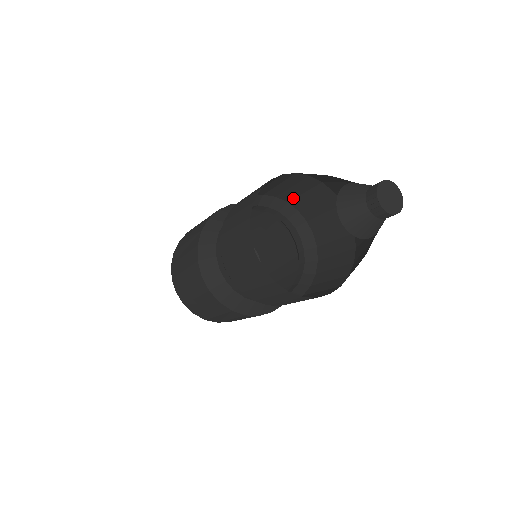
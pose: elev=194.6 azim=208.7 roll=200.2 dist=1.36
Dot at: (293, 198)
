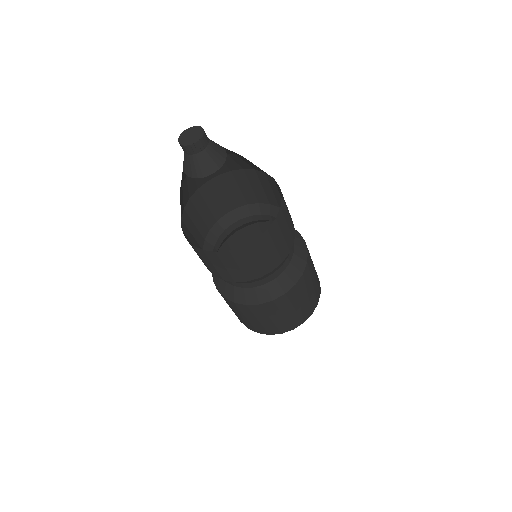
Dot at: occluded
